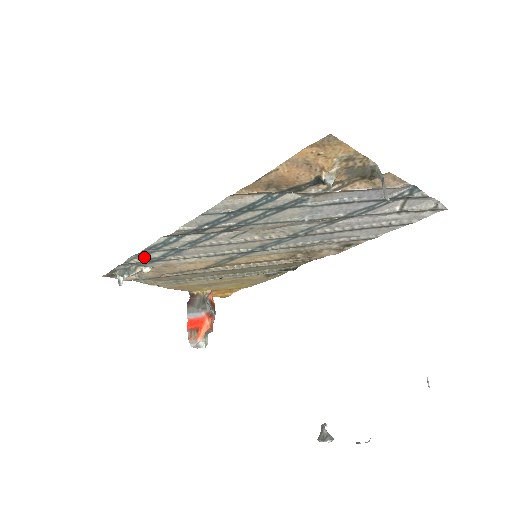
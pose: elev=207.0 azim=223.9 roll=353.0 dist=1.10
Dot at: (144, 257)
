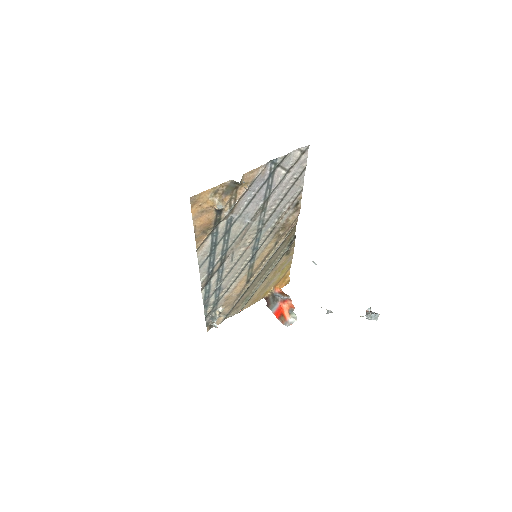
Dot at: (210, 306)
